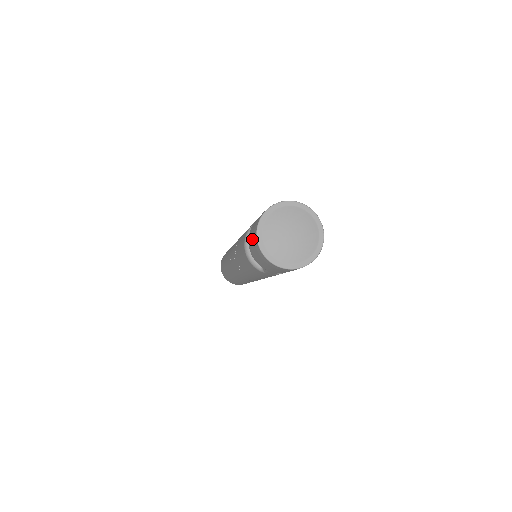
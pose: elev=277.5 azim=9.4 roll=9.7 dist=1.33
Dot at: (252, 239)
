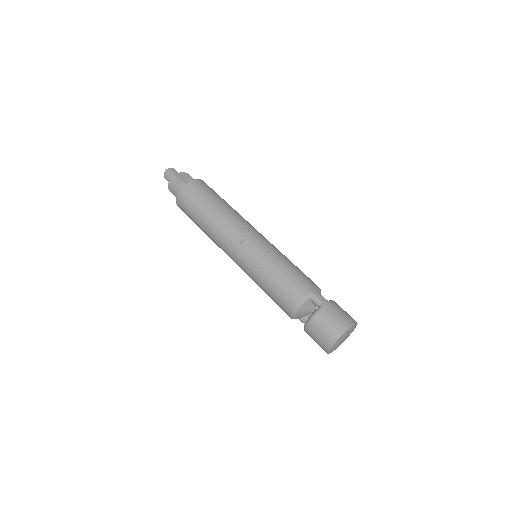
Dot at: (318, 342)
